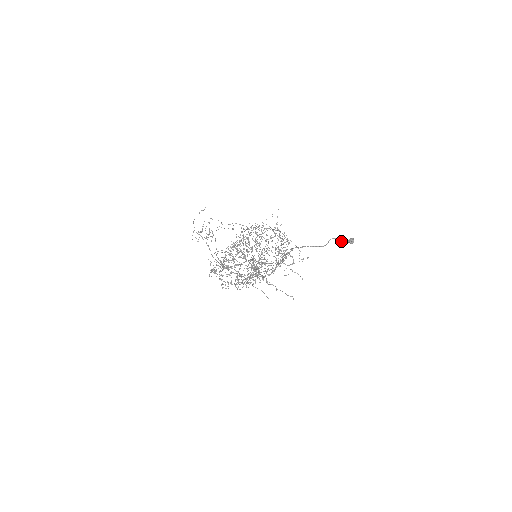
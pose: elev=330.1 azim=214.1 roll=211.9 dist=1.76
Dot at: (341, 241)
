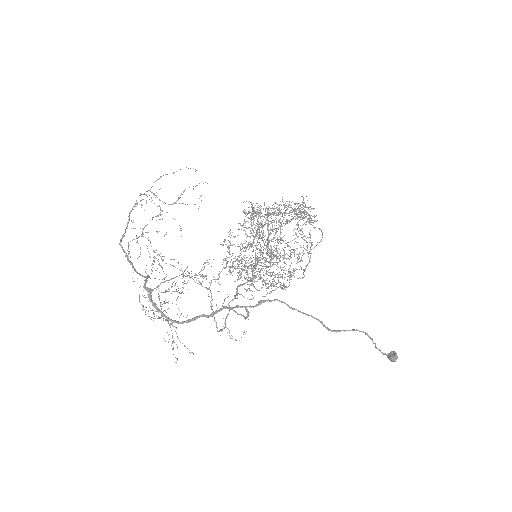
Dot at: (375, 344)
